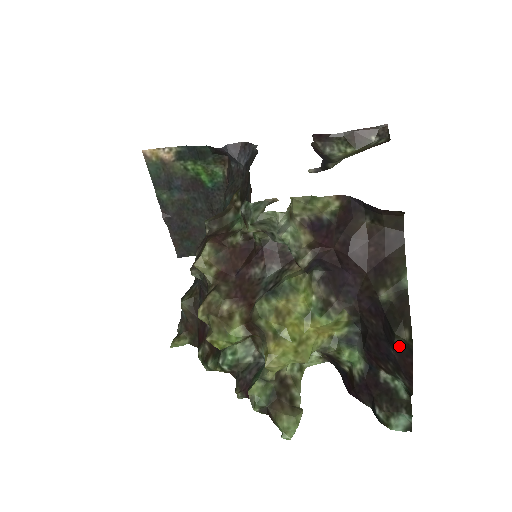
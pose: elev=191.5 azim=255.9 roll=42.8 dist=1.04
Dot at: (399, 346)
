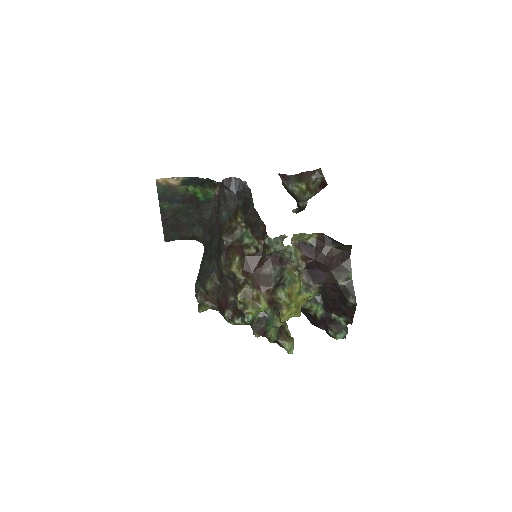
Dot at: (349, 306)
